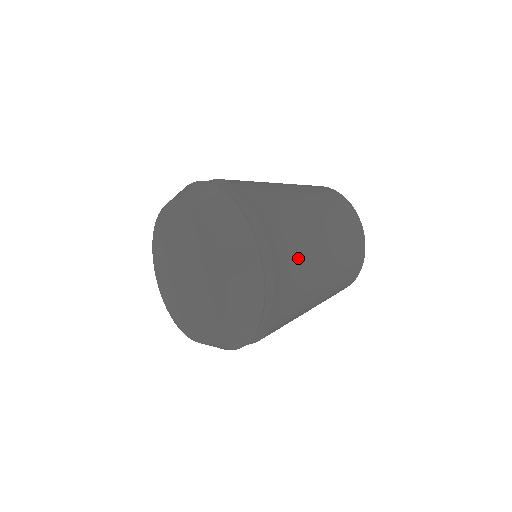
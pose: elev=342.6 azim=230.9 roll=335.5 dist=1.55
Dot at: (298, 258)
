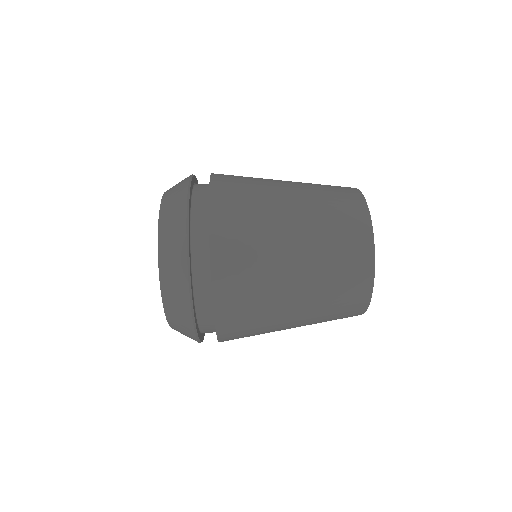
Dot at: (240, 231)
